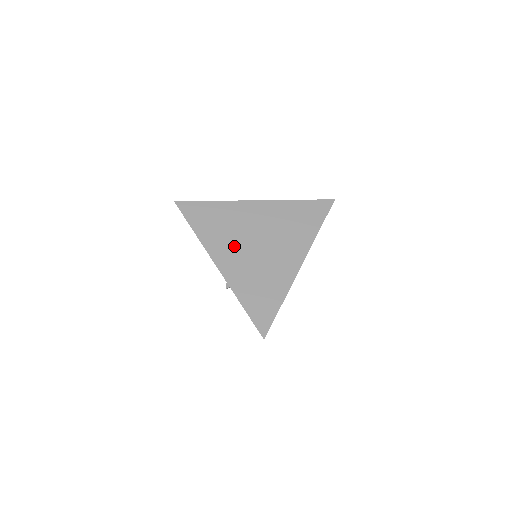
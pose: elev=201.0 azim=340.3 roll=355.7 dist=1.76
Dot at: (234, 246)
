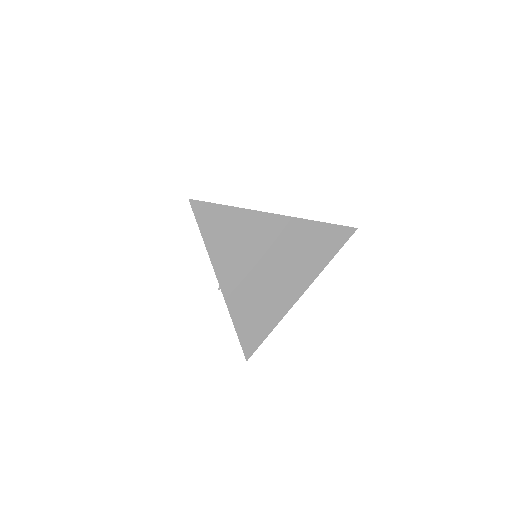
Dot at: (243, 266)
